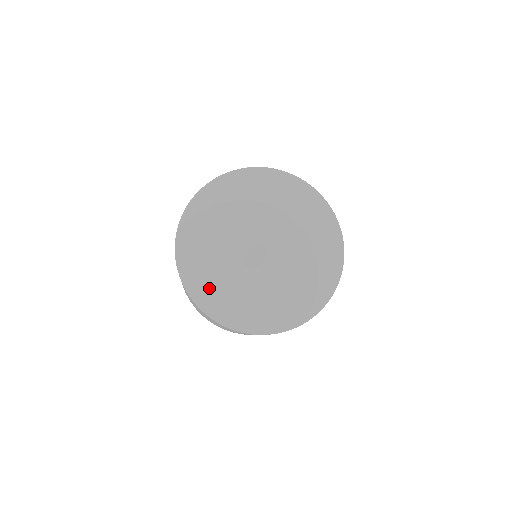
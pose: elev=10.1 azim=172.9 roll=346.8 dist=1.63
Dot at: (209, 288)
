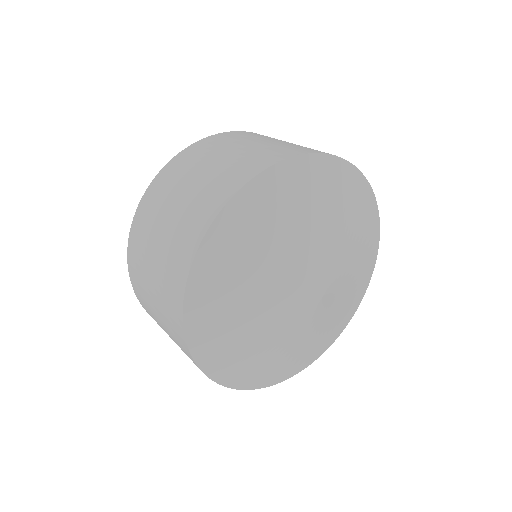
Dot at: (217, 311)
